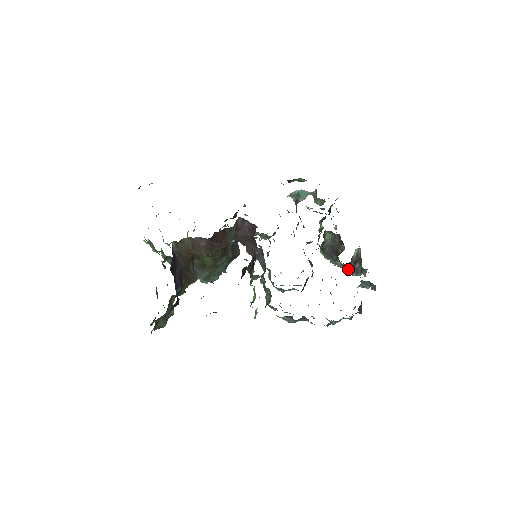
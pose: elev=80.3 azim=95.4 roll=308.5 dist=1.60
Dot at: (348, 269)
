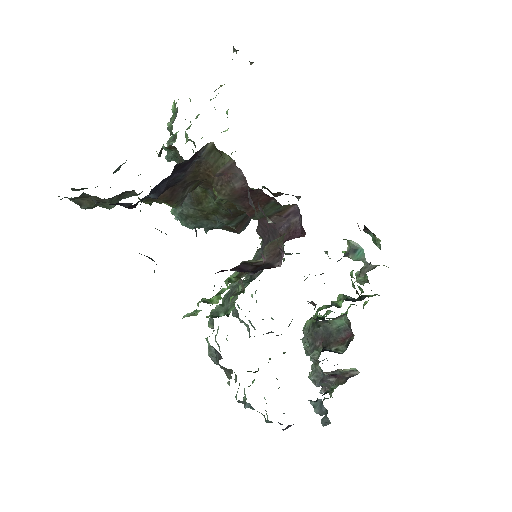
Dot at: (316, 369)
